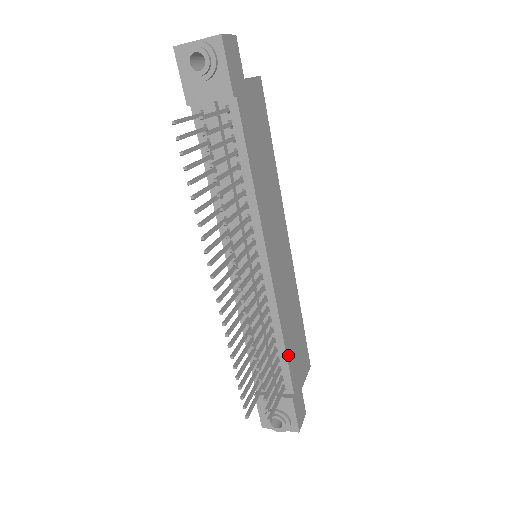
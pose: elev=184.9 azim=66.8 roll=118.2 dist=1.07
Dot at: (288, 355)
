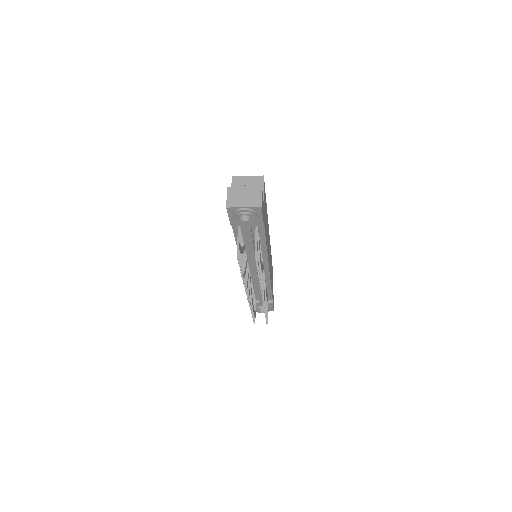
Dot at: occluded
